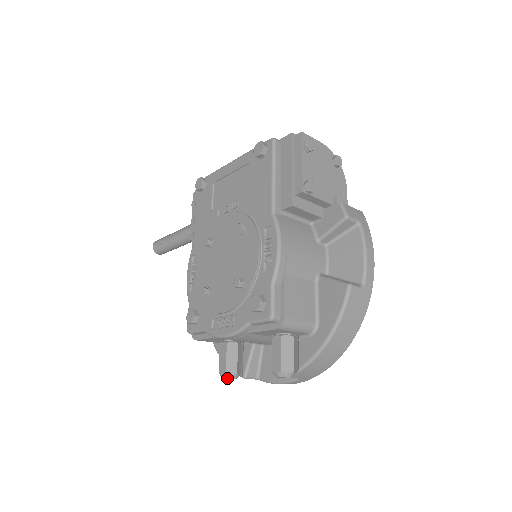
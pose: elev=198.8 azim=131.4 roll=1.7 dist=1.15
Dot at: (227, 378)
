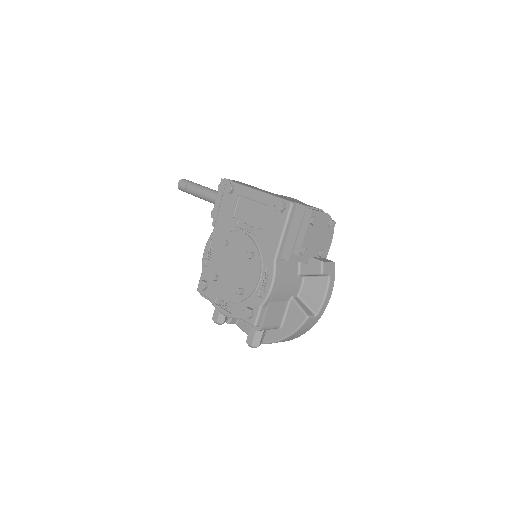
Dot at: occluded
